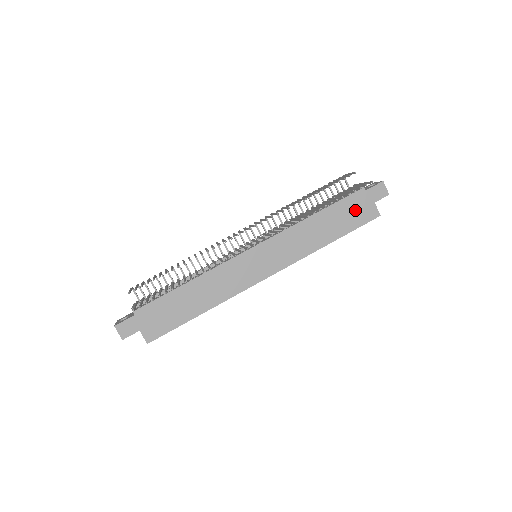
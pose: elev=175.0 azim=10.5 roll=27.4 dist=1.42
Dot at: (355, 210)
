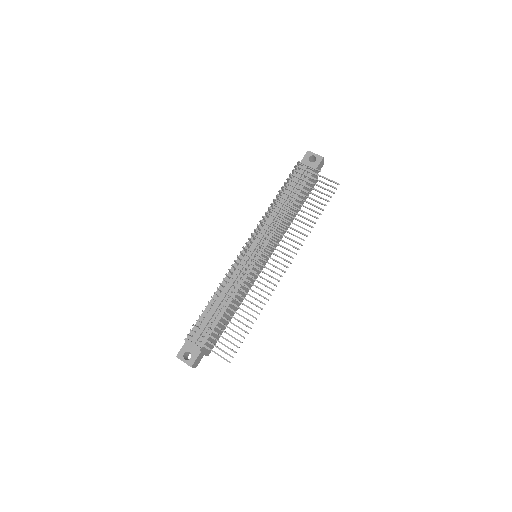
Dot at: occluded
